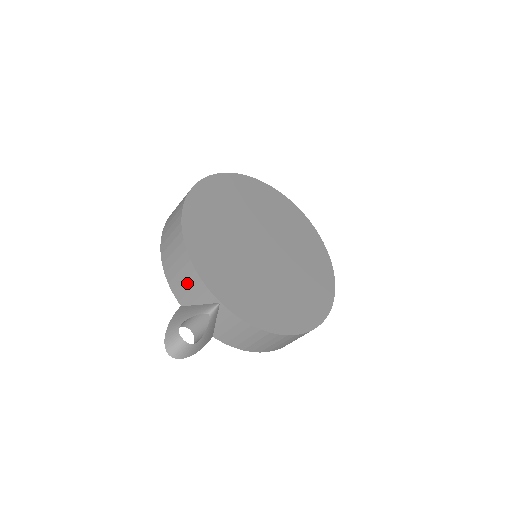
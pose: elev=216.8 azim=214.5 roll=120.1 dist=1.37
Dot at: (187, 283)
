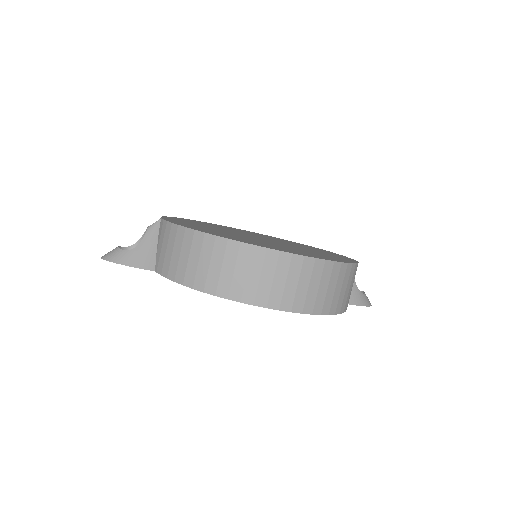
Dot at: occluded
